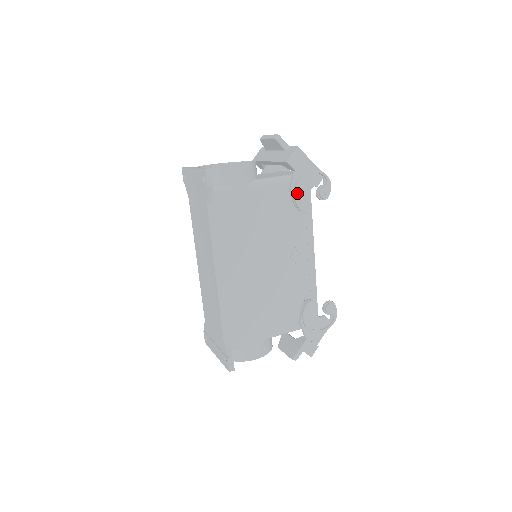
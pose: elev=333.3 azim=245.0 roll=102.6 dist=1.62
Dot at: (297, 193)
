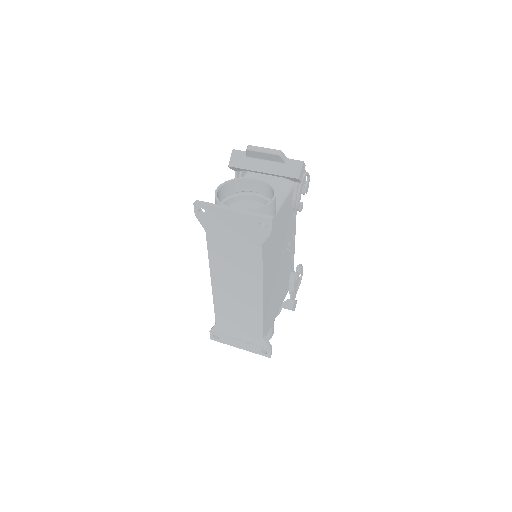
Dot at: (299, 199)
